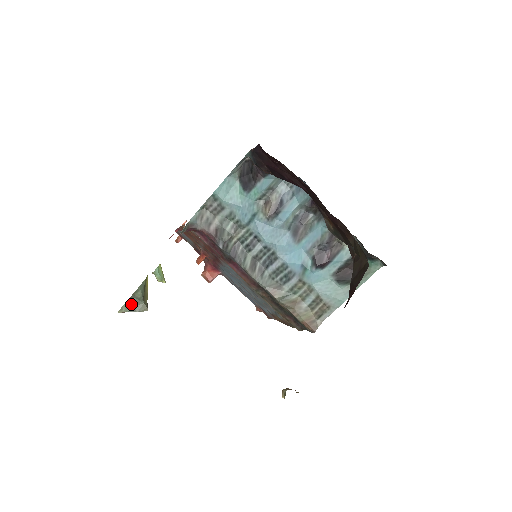
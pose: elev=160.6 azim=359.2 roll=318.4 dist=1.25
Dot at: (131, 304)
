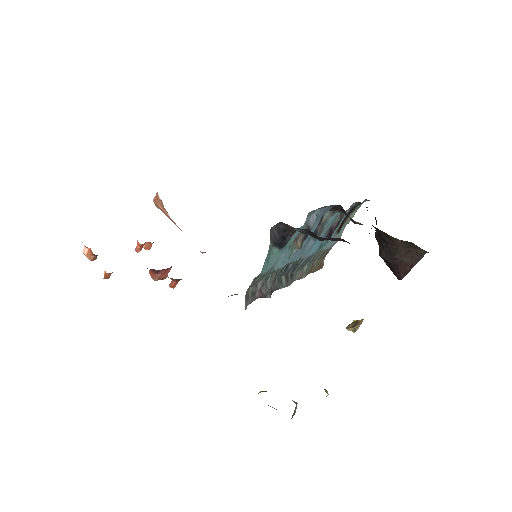
Dot at: (292, 416)
